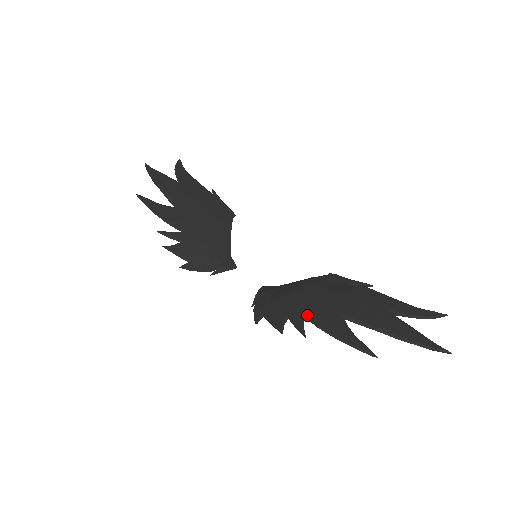
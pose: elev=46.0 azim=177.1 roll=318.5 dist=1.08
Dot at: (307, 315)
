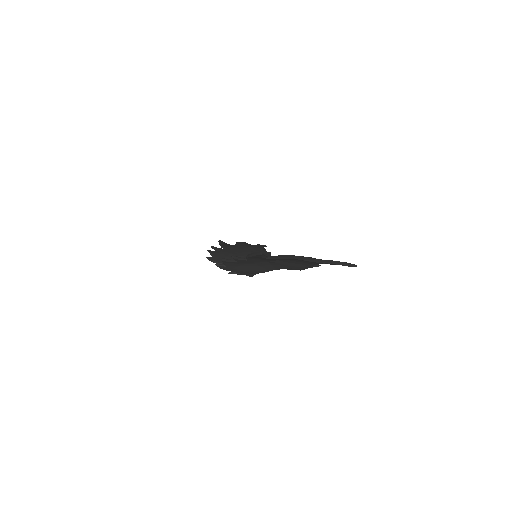
Dot at: occluded
